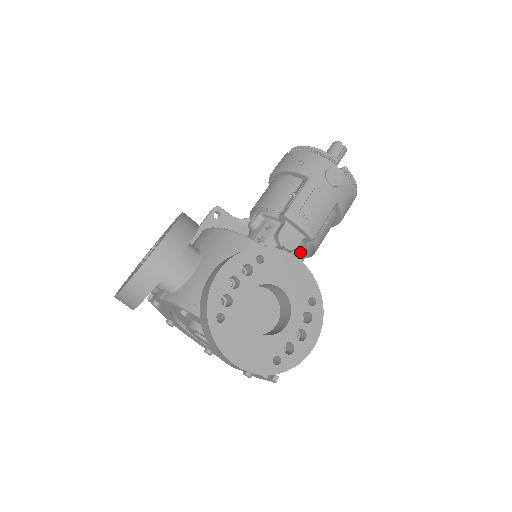
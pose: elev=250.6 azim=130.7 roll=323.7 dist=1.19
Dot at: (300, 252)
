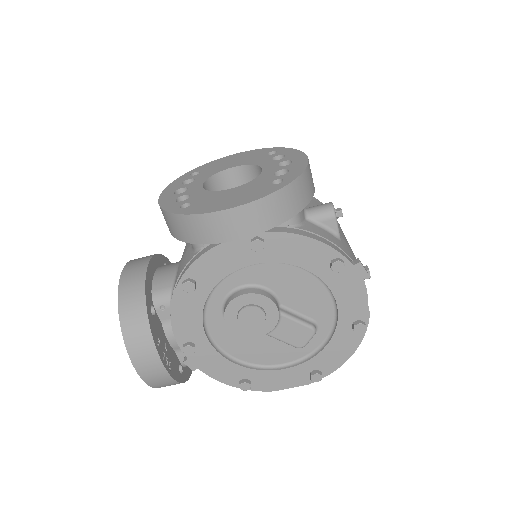
Dot at: occluded
